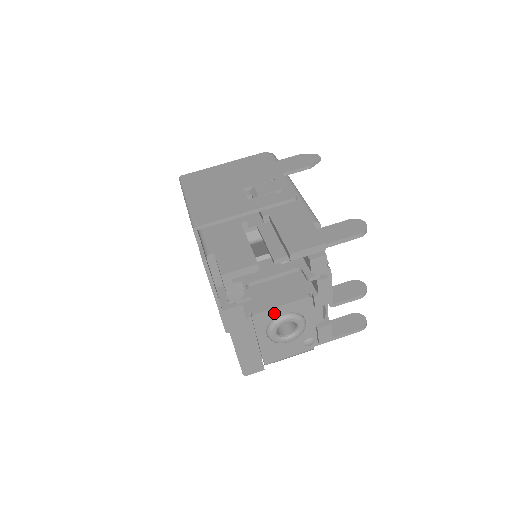
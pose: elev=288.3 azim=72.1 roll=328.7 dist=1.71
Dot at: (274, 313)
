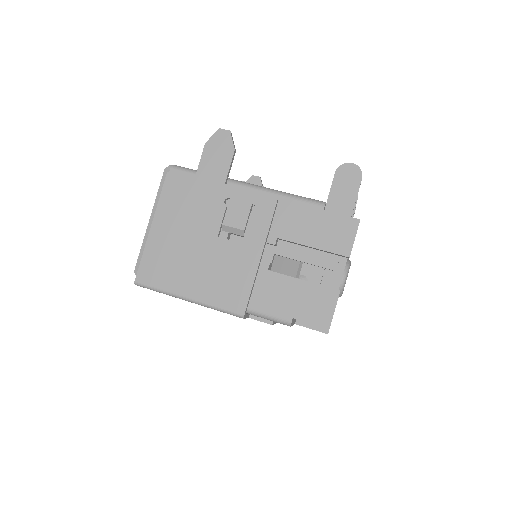
Dot at: occluded
